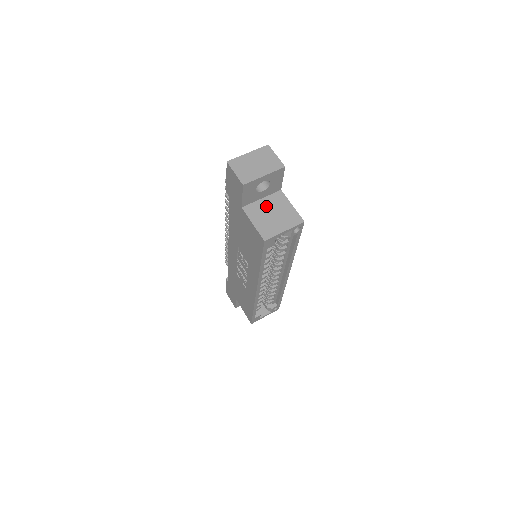
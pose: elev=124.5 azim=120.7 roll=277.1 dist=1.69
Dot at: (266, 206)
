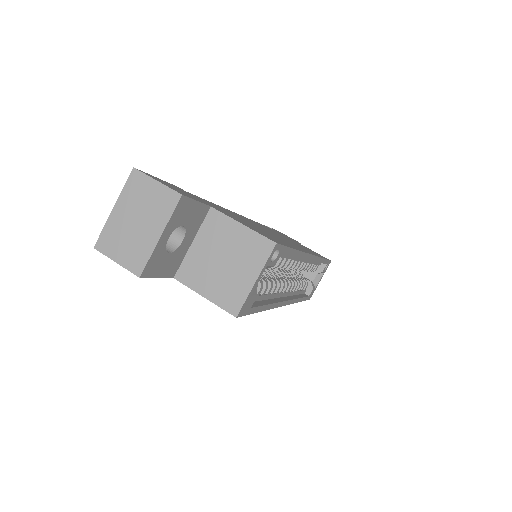
Dot at: (205, 252)
